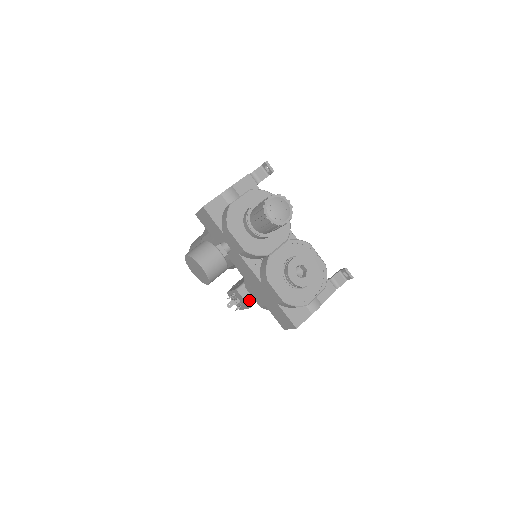
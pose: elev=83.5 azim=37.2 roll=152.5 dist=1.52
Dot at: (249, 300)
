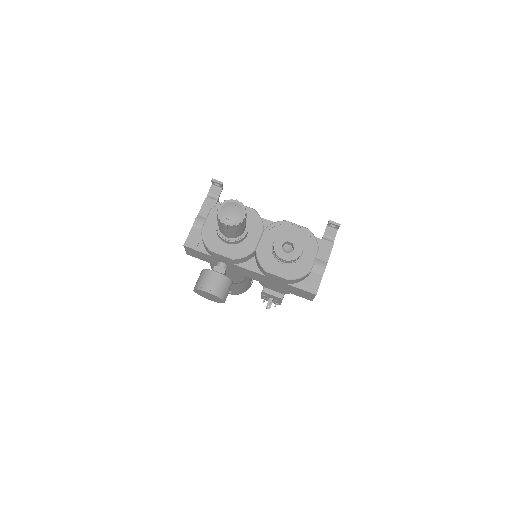
Dot at: (278, 294)
